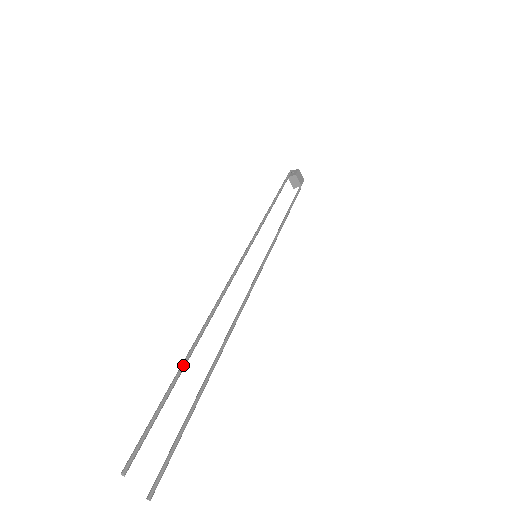
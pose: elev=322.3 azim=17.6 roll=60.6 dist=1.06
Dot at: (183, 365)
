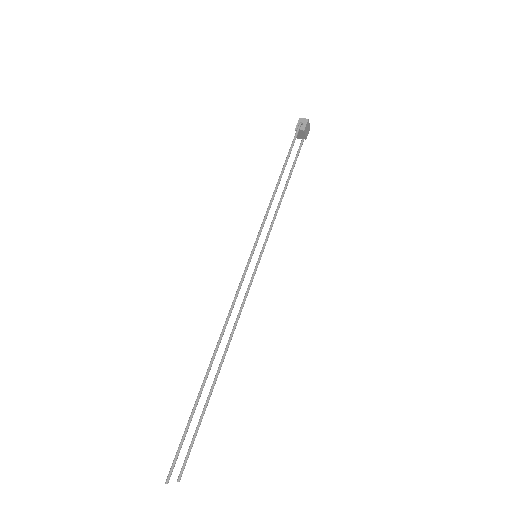
Dot at: (200, 395)
